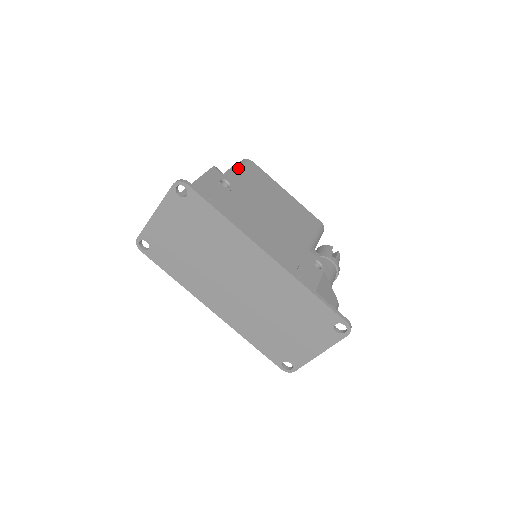
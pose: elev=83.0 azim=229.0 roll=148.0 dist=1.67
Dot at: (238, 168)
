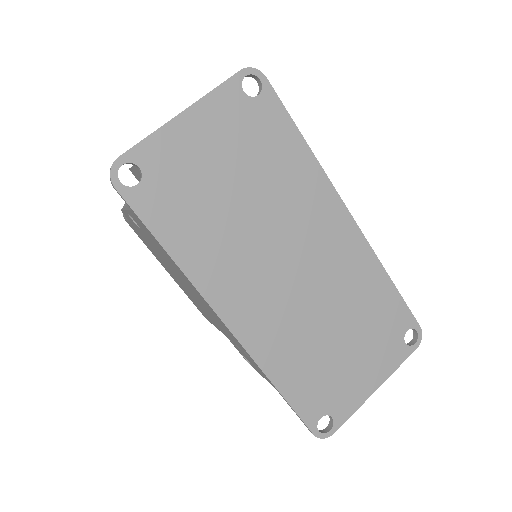
Dot at: occluded
